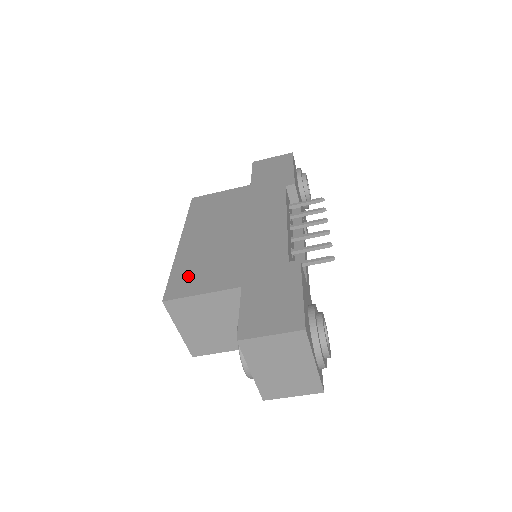
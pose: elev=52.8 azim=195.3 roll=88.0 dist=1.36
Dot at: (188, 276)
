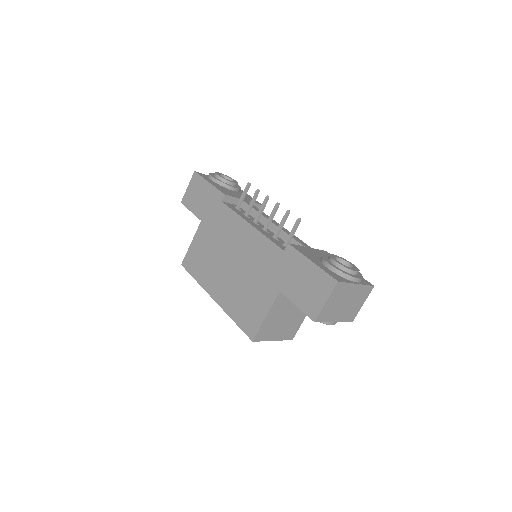
Dot at: (246, 314)
